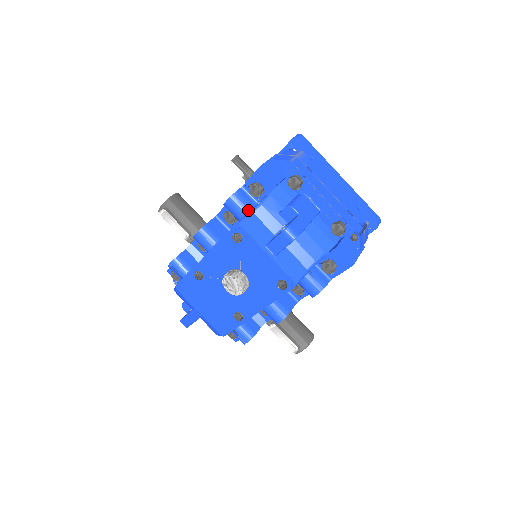
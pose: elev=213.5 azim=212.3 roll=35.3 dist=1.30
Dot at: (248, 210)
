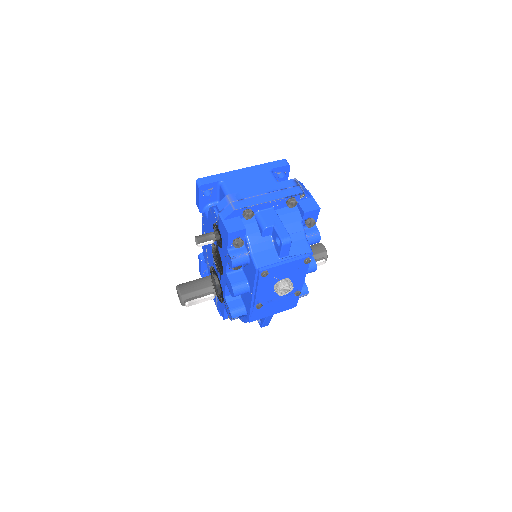
Dot at: (247, 255)
